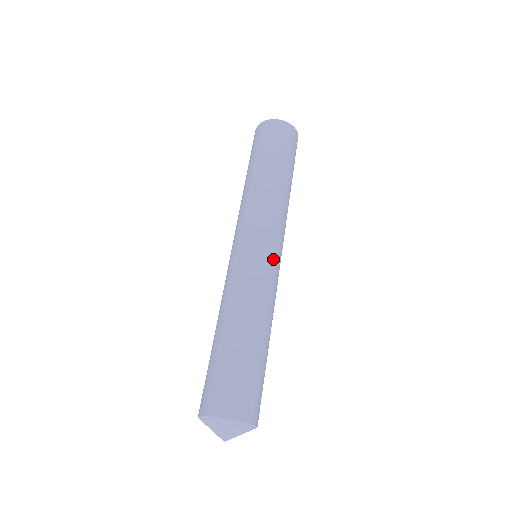
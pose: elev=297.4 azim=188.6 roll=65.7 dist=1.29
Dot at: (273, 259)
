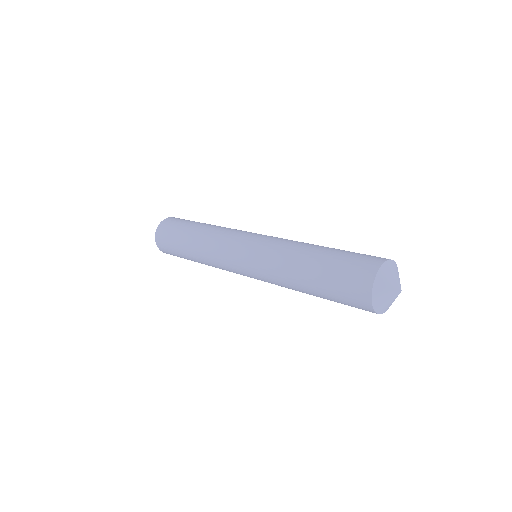
Dot at: occluded
